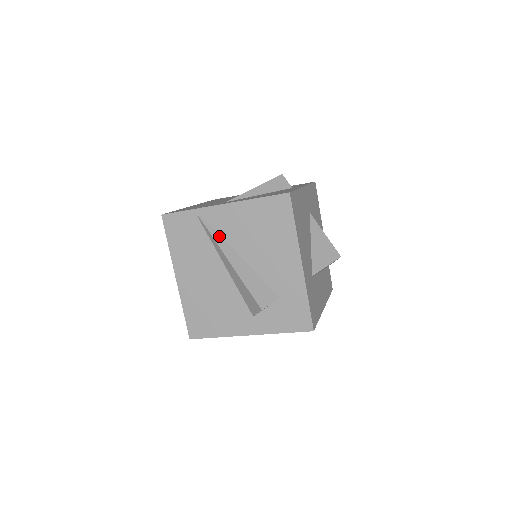
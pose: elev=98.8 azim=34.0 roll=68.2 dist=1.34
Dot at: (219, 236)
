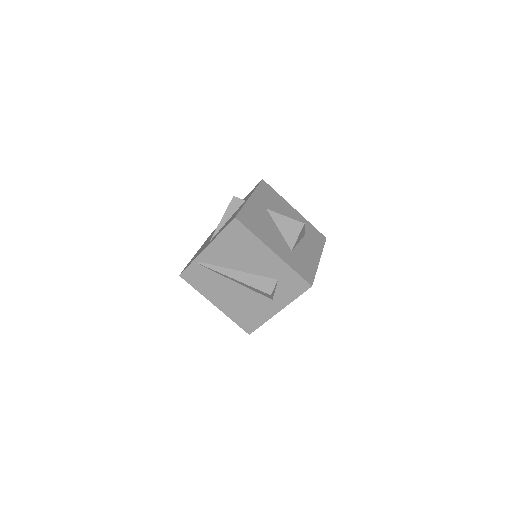
Dot at: (218, 267)
